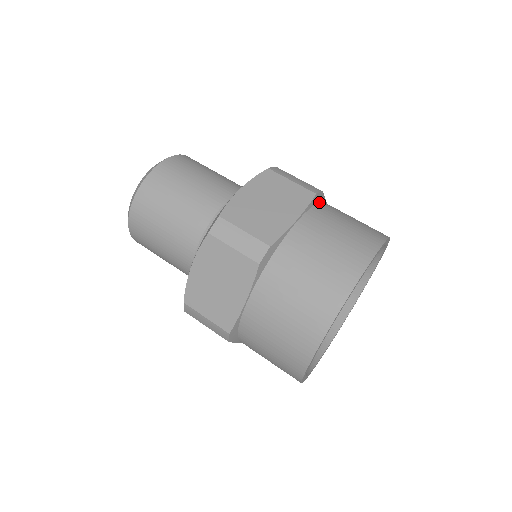
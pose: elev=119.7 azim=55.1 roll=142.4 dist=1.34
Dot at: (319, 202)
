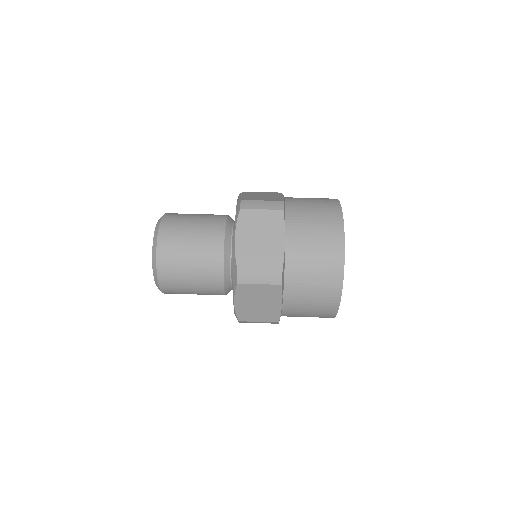
Dot at: occluded
